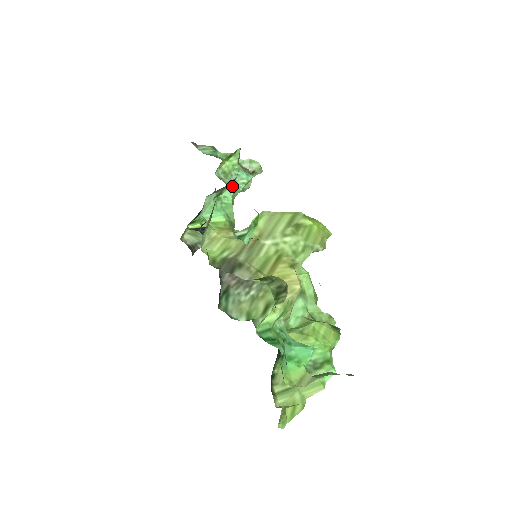
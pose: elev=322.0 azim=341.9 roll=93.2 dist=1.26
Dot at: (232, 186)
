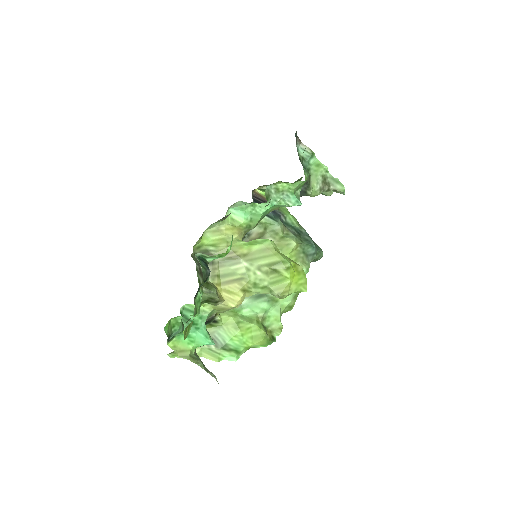
Dot at: (275, 202)
